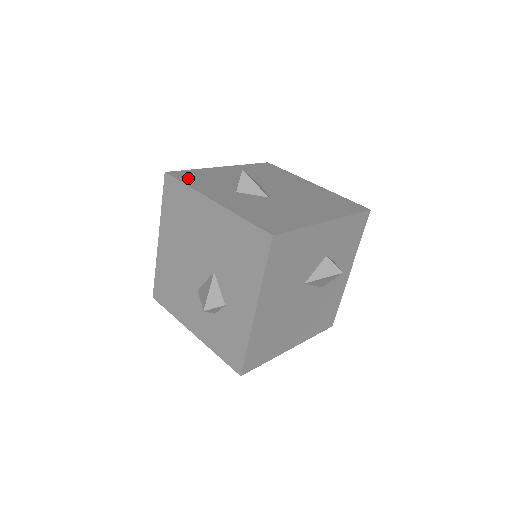
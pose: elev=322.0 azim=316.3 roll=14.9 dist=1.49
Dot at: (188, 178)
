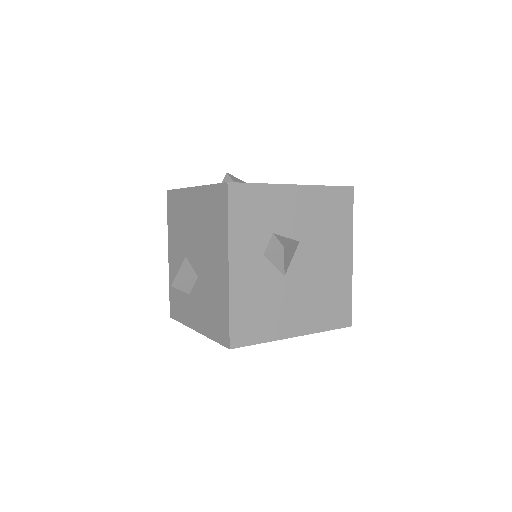
Dot at: (240, 207)
